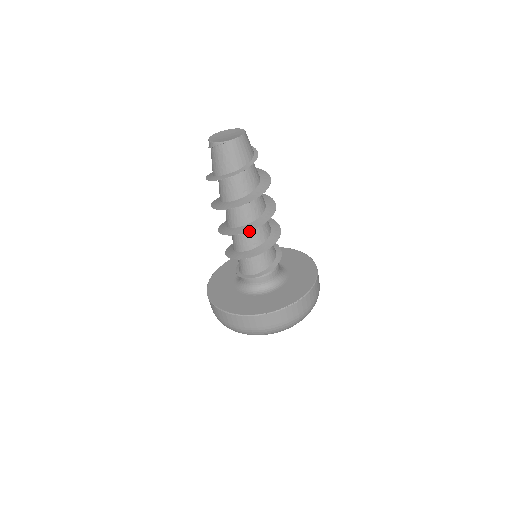
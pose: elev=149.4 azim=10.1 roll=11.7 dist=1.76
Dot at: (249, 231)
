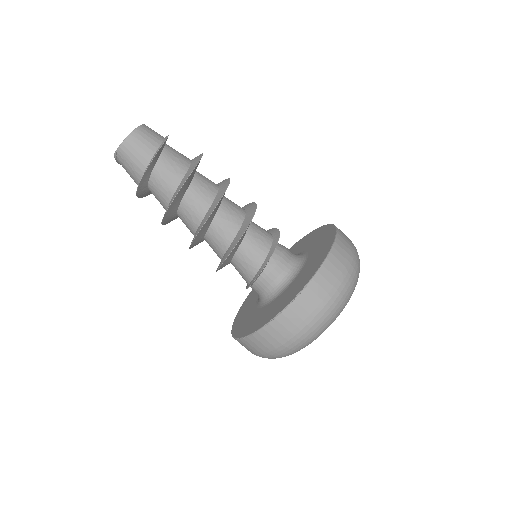
Dot at: (195, 236)
